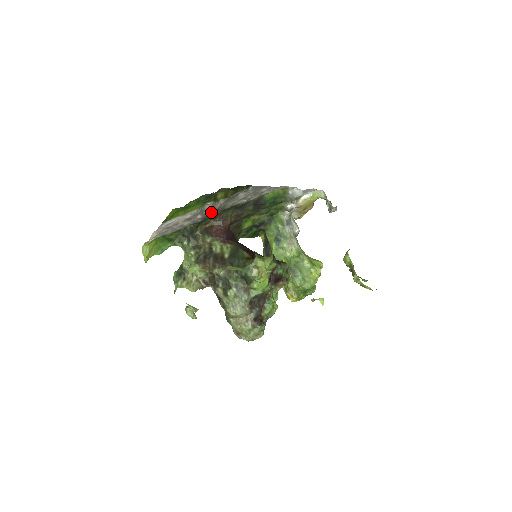
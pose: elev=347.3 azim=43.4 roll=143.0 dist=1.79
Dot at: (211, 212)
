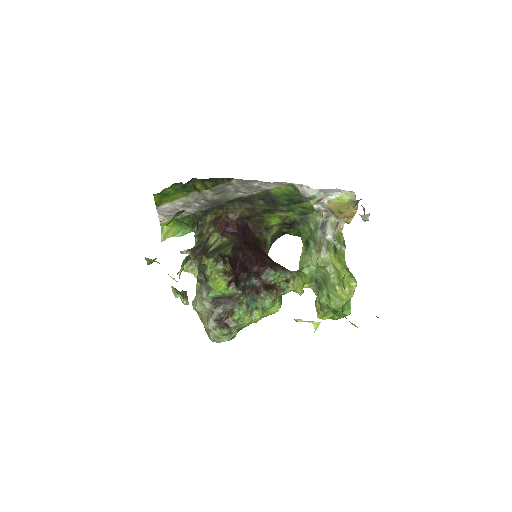
Dot at: (210, 202)
